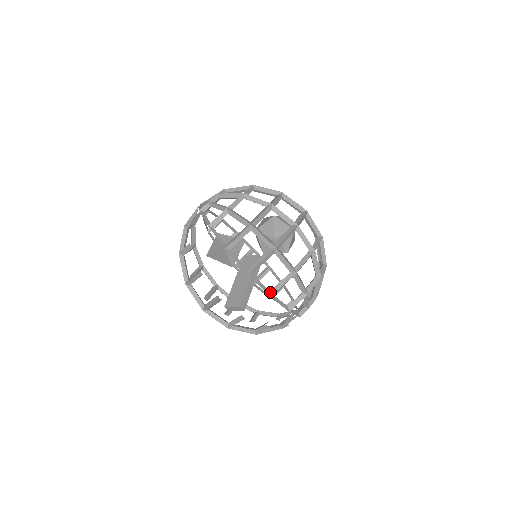
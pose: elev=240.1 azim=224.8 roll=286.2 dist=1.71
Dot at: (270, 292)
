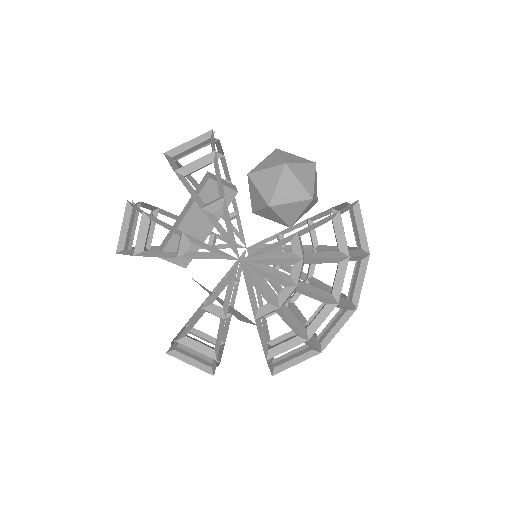
Dot at: occluded
